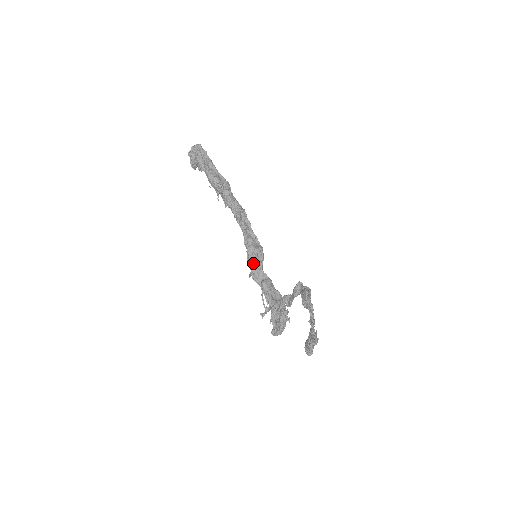
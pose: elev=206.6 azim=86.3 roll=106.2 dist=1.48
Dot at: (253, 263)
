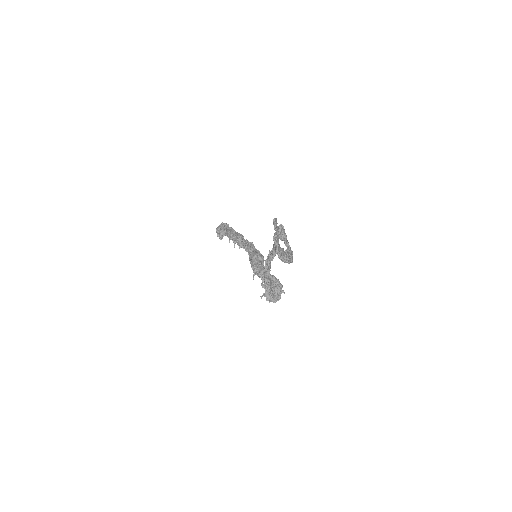
Dot at: (254, 261)
